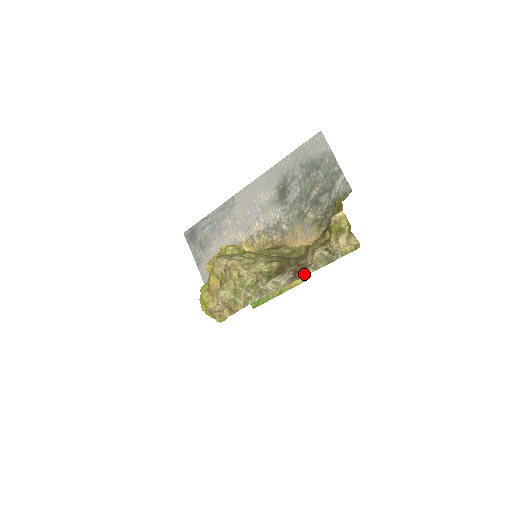
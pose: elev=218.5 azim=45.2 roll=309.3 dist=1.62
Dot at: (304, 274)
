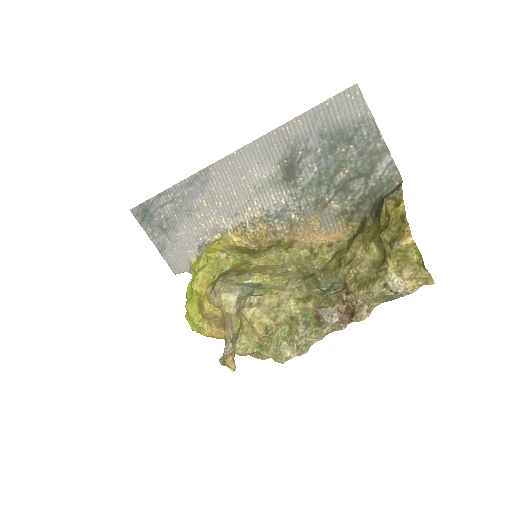
Dot at: (356, 320)
